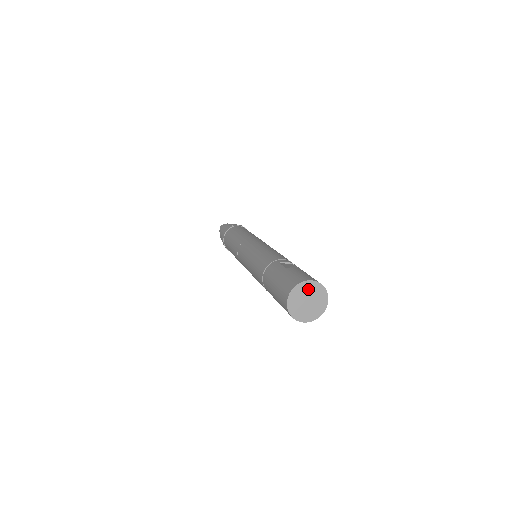
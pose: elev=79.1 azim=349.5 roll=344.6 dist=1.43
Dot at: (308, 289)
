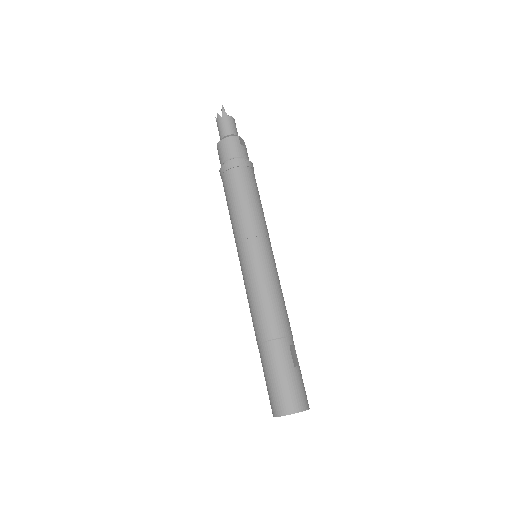
Dot at: occluded
